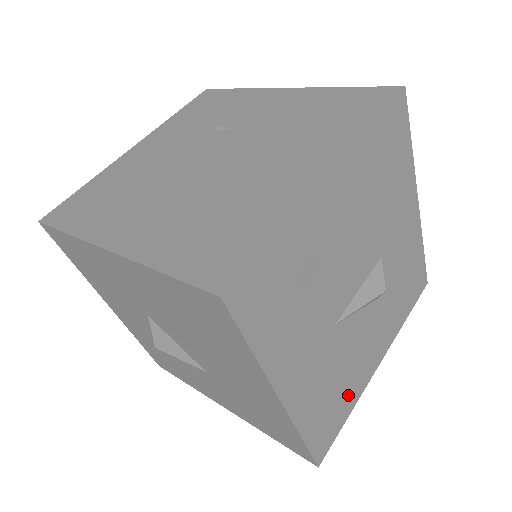
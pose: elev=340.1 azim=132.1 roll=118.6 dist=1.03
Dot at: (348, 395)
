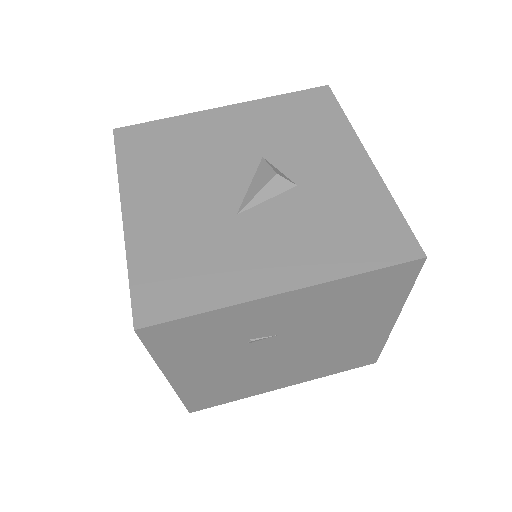
Dot at: occluded
